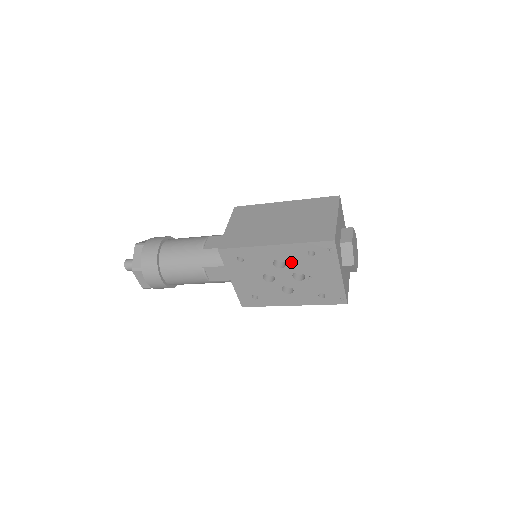
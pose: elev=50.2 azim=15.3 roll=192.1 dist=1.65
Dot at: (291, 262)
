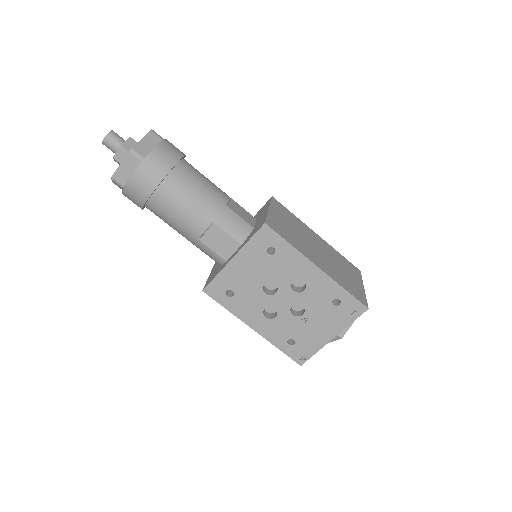
Dot at: (310, 294)
